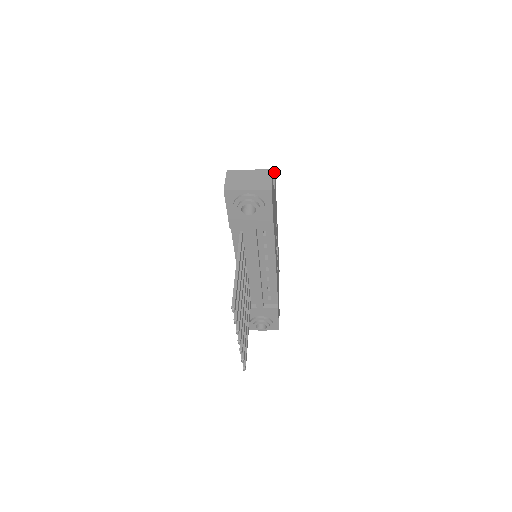
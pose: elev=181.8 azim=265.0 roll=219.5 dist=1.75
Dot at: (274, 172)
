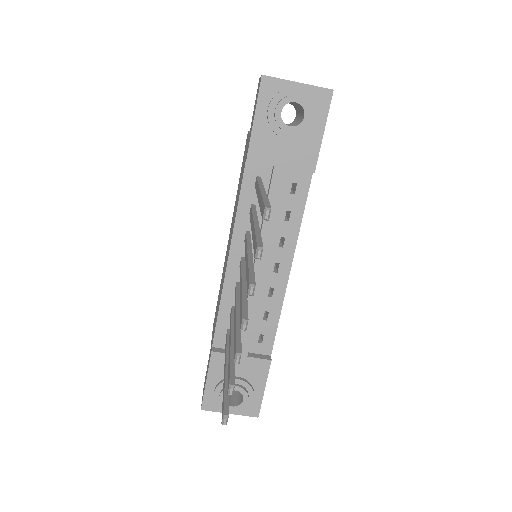
Dot at: occluded
